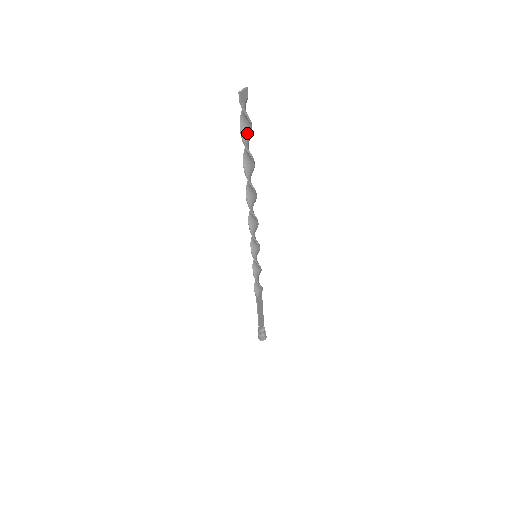
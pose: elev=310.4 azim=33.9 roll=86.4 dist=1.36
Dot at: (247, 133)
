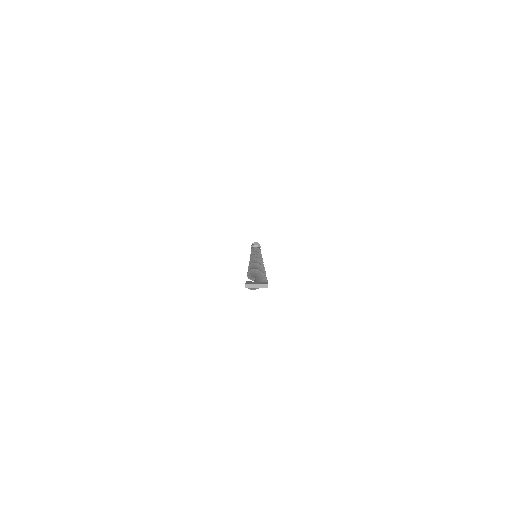
Dot at: occluded
